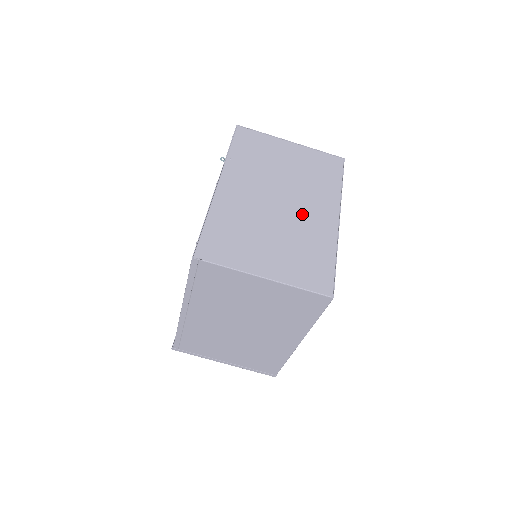
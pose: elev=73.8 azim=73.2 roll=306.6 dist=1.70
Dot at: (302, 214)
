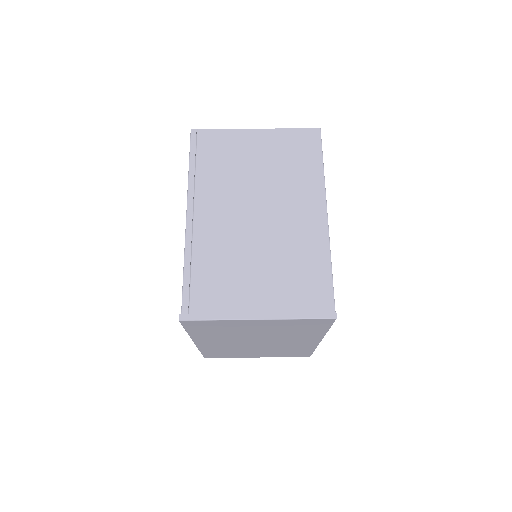
Dot at: occluded
